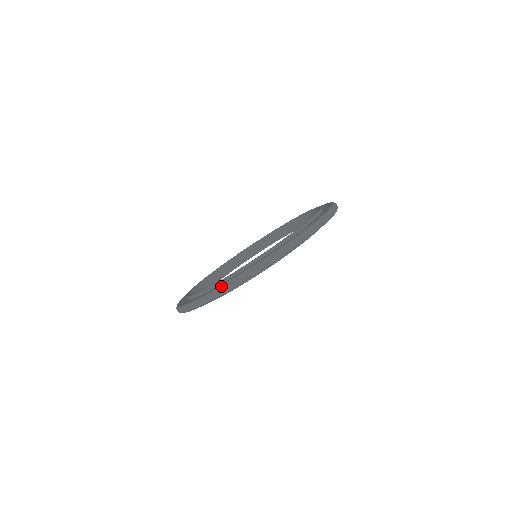
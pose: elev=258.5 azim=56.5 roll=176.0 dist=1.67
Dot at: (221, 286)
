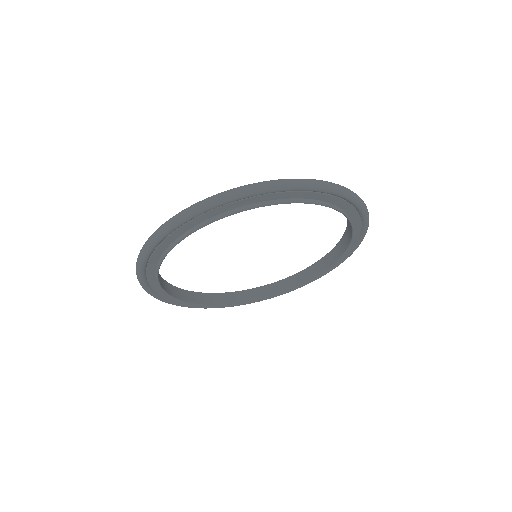
Dot at: occluded
